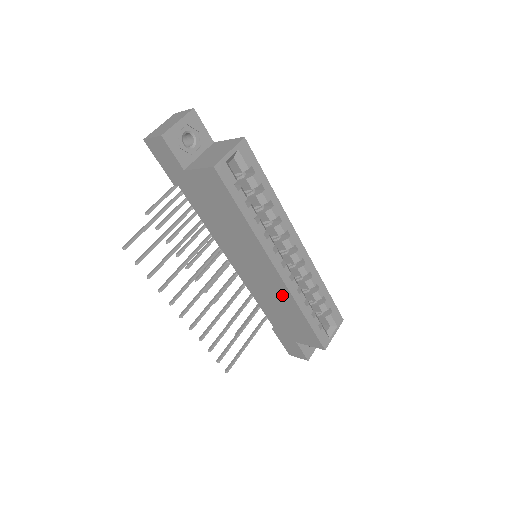
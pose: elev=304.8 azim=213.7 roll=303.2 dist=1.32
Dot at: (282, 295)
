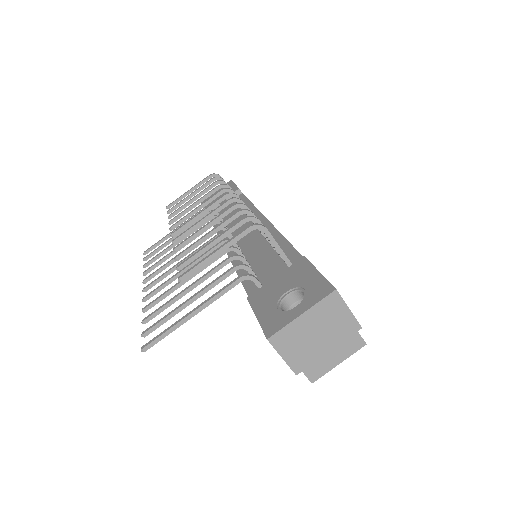
Dot at: occluded
